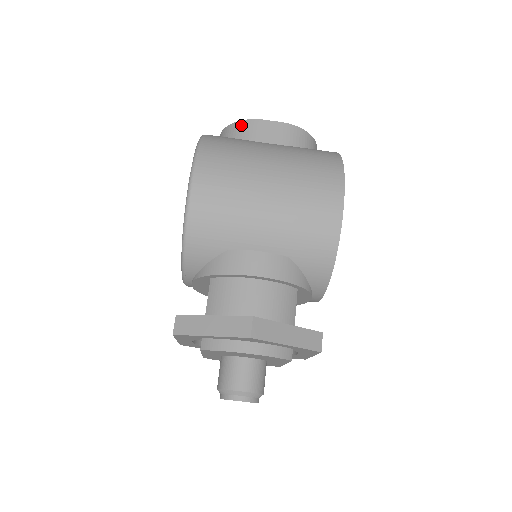
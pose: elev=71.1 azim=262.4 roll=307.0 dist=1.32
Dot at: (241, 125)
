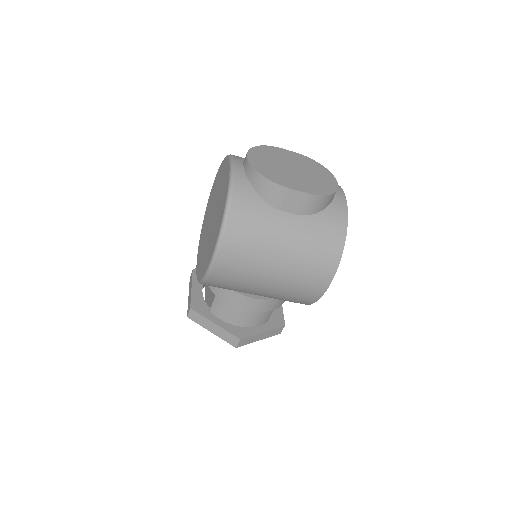
Dot at: (268, 186)
